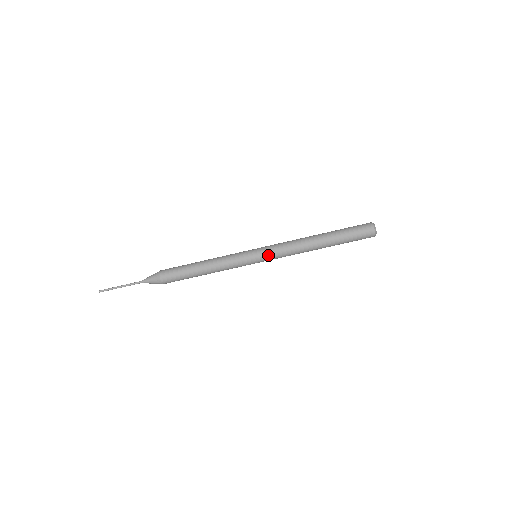
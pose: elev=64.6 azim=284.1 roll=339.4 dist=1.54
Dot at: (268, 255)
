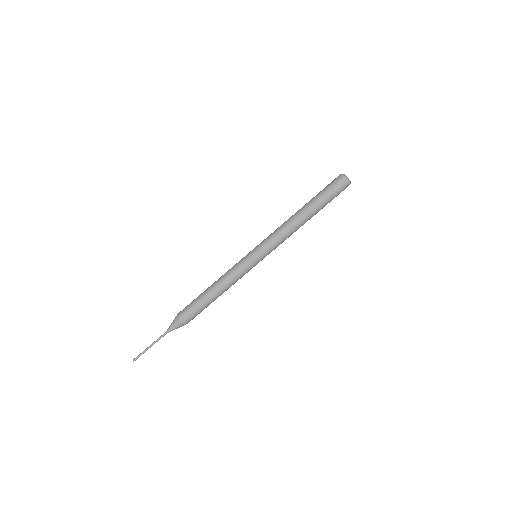
Dot at: (265, 248)
